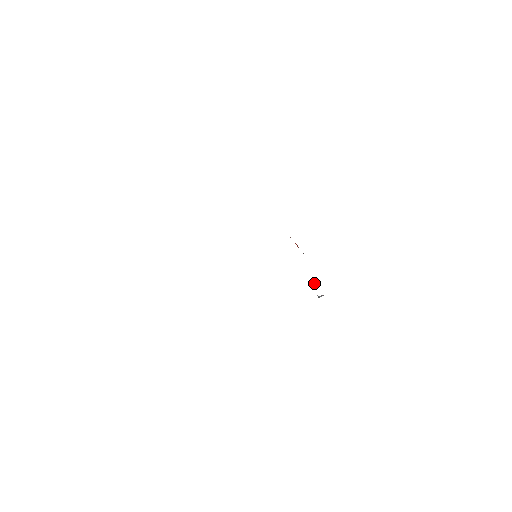
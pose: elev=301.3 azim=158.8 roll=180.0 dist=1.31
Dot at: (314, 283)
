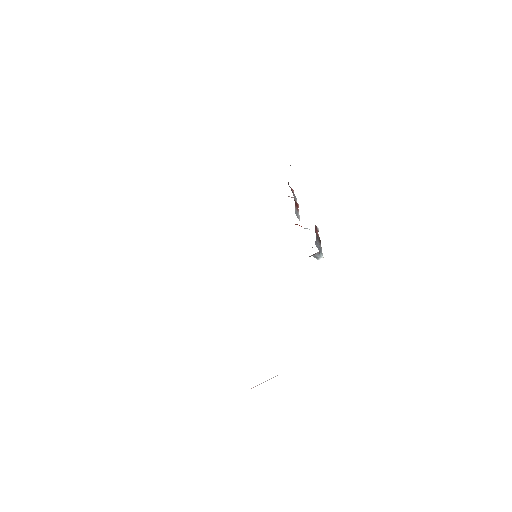
Dot at: occluded
